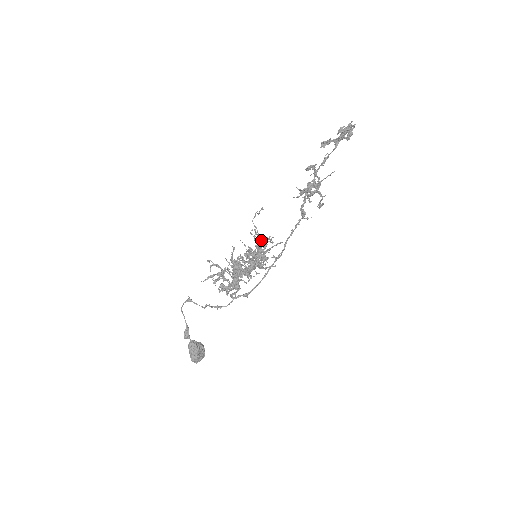
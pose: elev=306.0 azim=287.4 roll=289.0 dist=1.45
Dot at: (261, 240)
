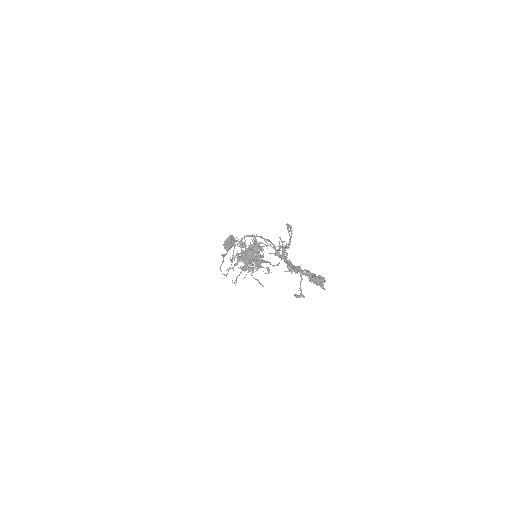
Dot at: occluded
